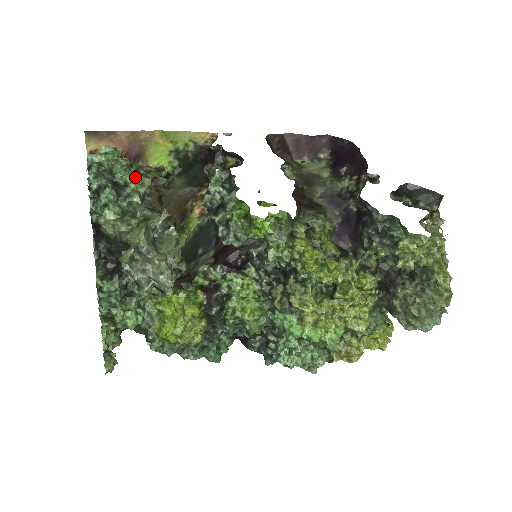
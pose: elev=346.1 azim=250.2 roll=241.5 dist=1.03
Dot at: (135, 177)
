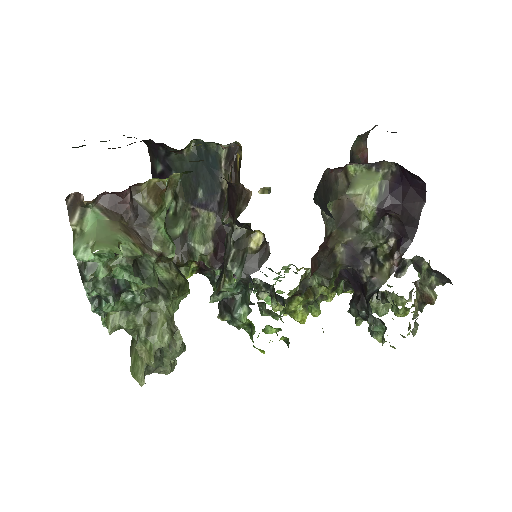
Dot at: (139, 284)
